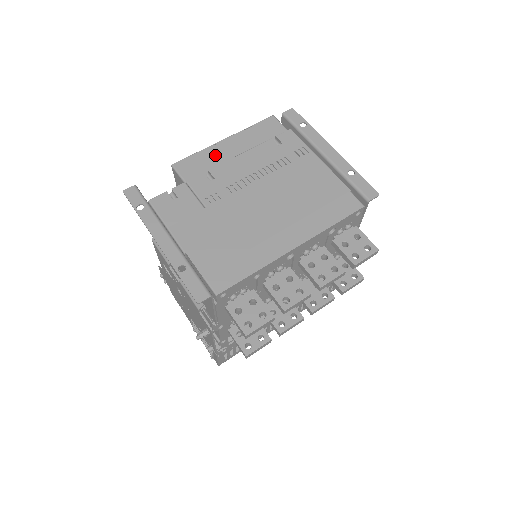
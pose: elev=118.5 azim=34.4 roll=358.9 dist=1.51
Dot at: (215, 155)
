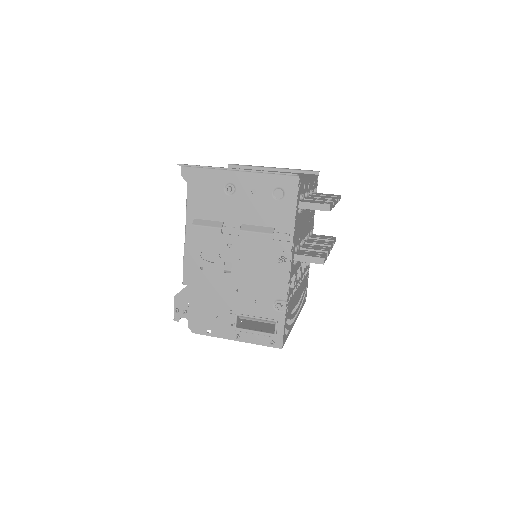
Dot at: occluded
